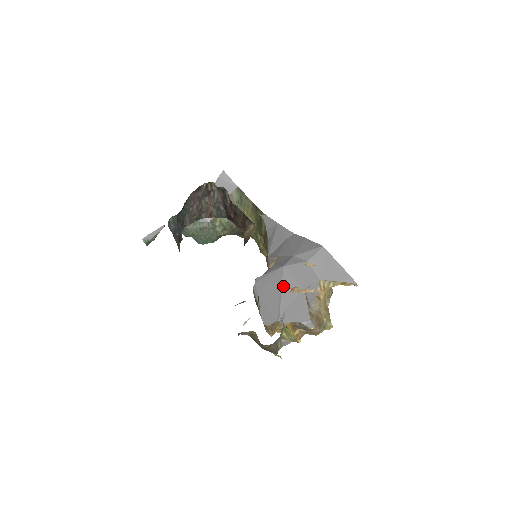
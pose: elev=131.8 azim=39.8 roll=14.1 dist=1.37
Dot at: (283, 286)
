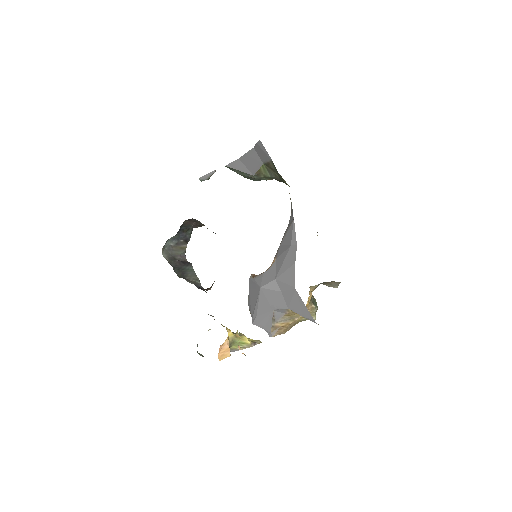
Dot at: (258, 301)
